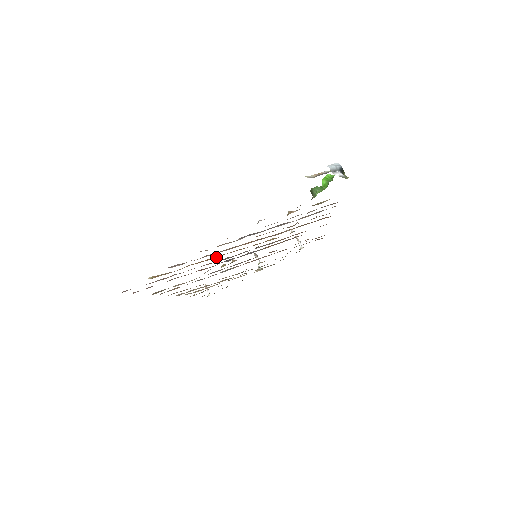
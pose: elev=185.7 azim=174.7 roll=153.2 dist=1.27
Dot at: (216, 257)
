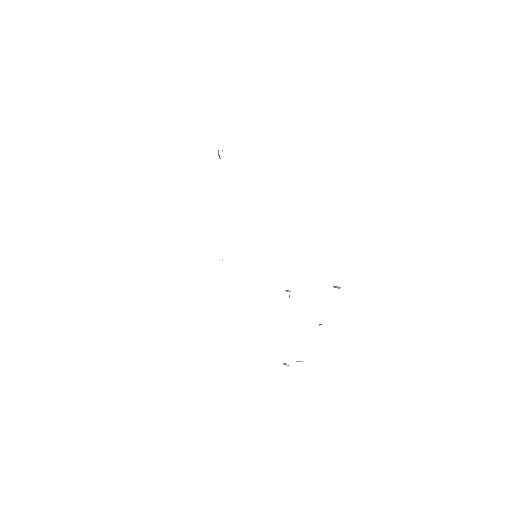
Dot at: occluded
